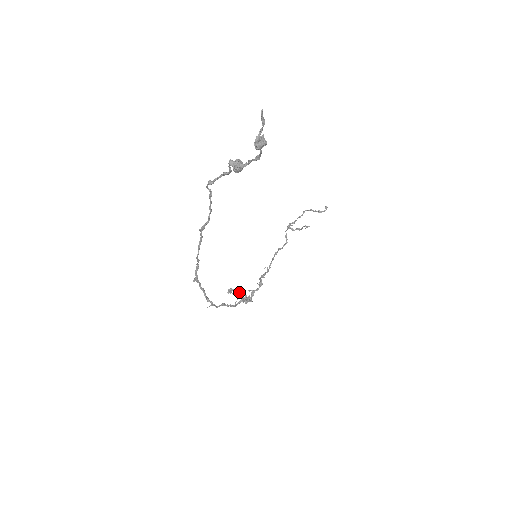
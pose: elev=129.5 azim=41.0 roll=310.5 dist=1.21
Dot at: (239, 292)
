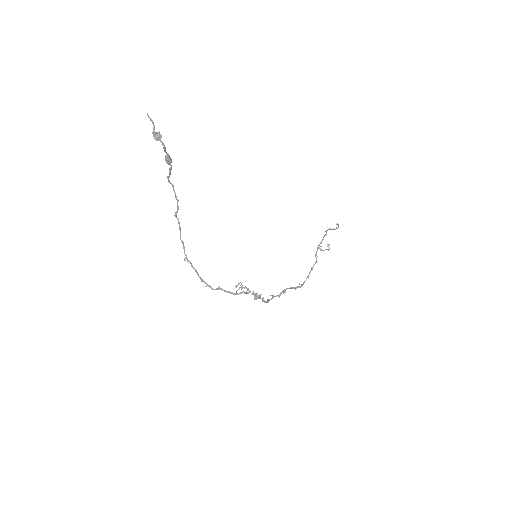
Dot at: (241, 284)
